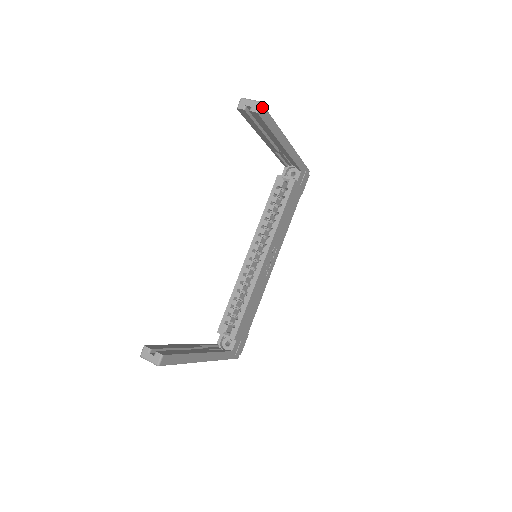
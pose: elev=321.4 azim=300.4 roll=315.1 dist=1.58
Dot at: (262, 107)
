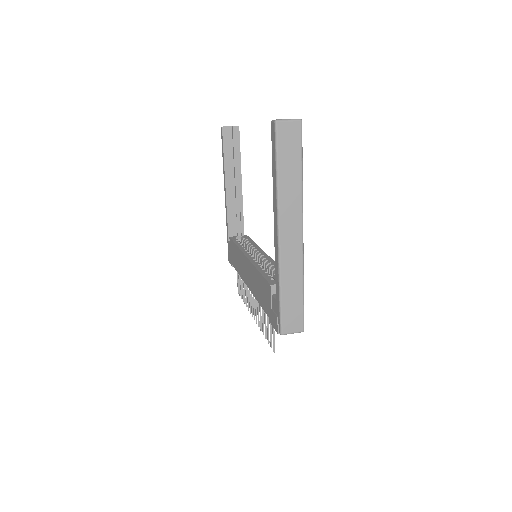
Dot at: occluded
